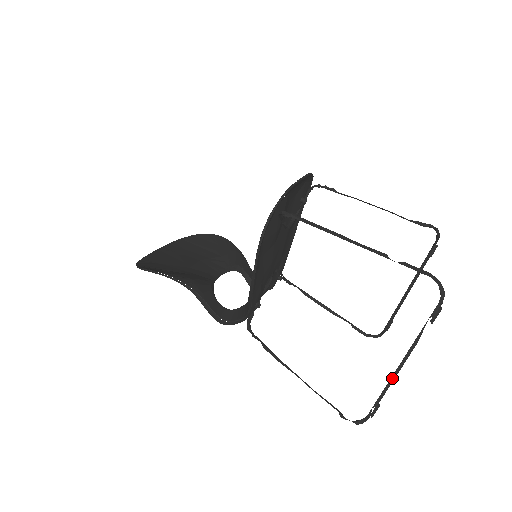
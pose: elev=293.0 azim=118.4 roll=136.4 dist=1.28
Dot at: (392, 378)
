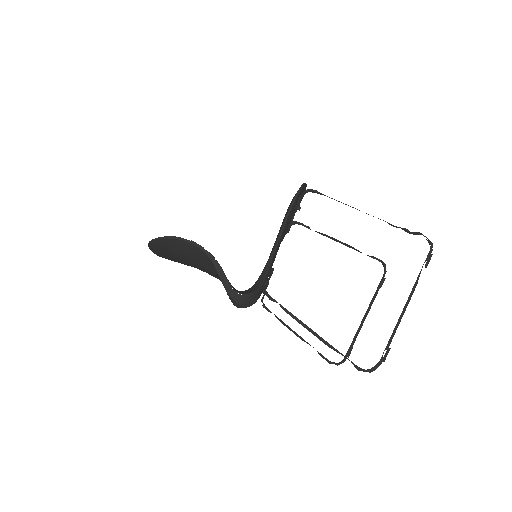
Dot at: (399, 319)
